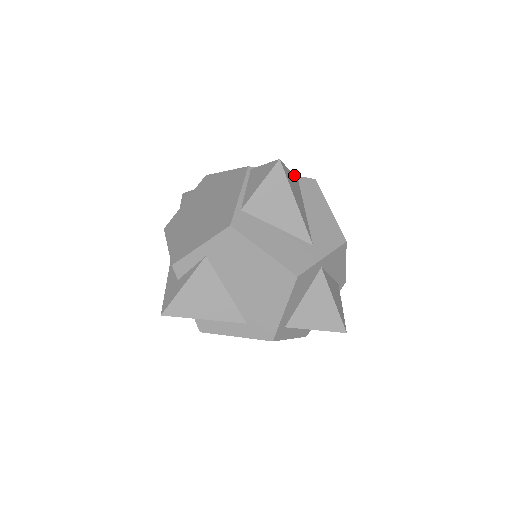
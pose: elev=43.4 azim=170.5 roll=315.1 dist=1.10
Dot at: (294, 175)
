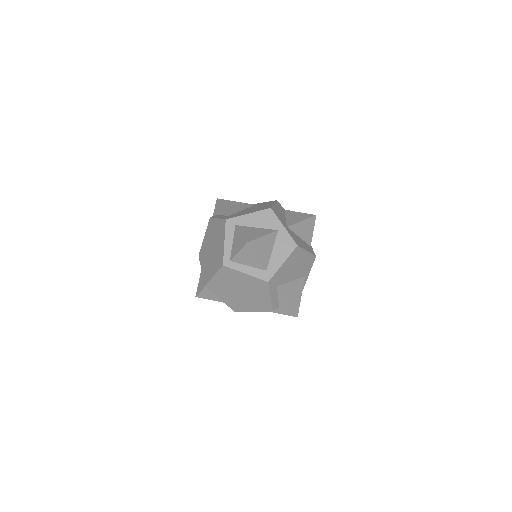
Dot at: occluded
